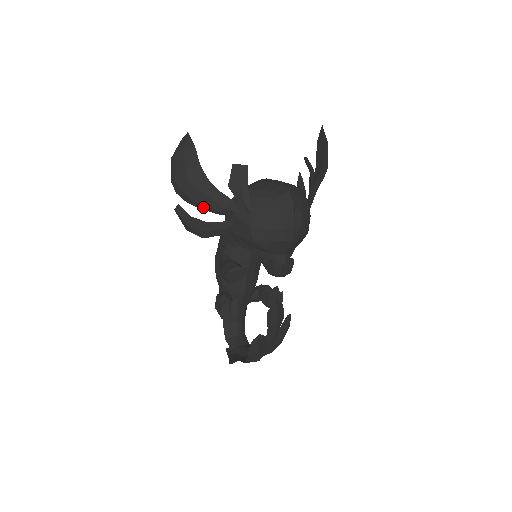
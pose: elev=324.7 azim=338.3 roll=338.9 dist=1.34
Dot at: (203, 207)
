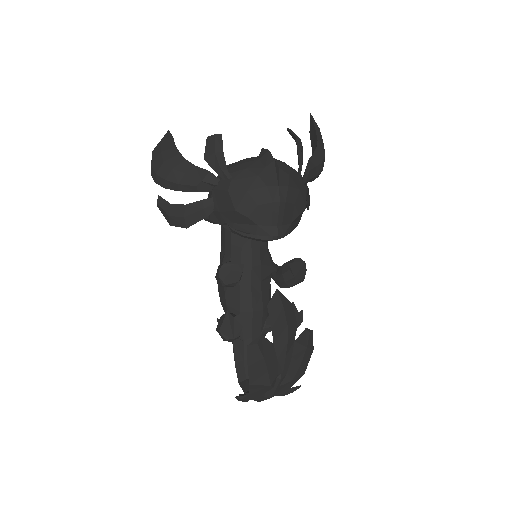
Dot at: (180, 187)
